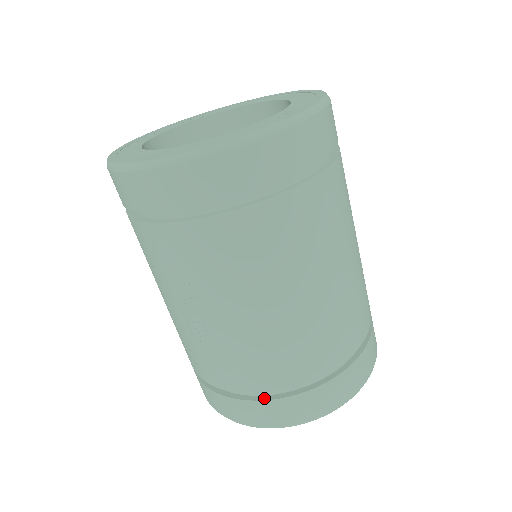
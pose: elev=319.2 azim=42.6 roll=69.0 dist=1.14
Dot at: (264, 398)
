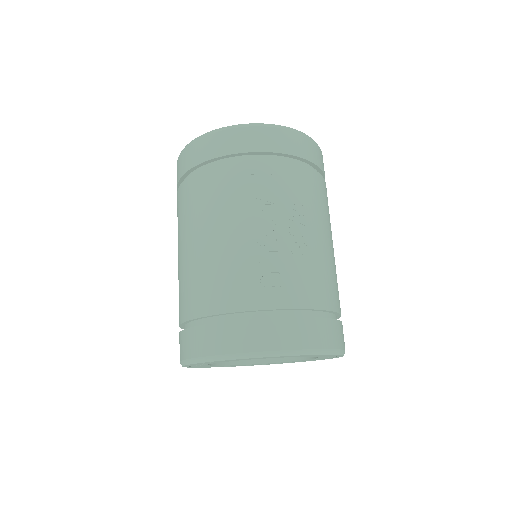
Dot at: (329, 318)
